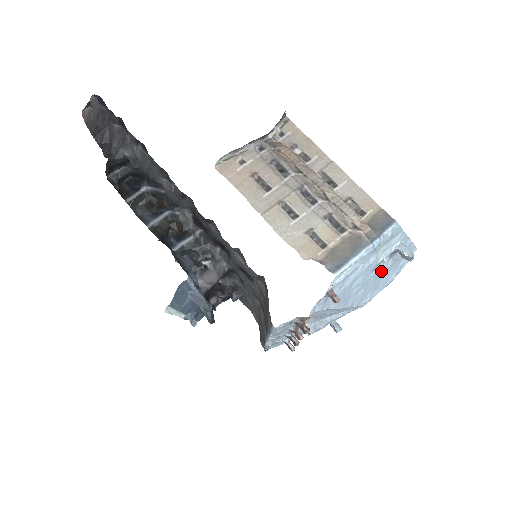
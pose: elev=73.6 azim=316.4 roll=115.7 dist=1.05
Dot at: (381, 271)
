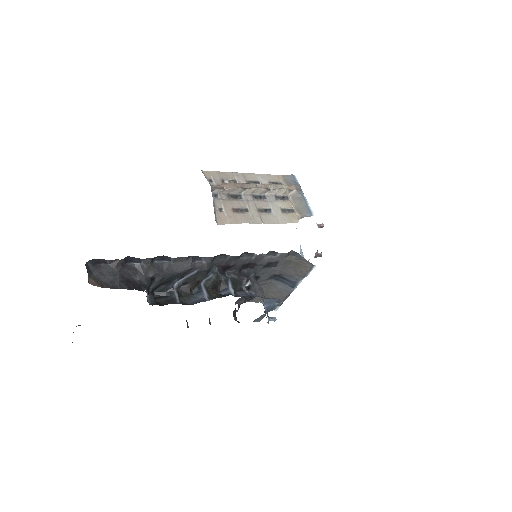
Dot at: occluded
